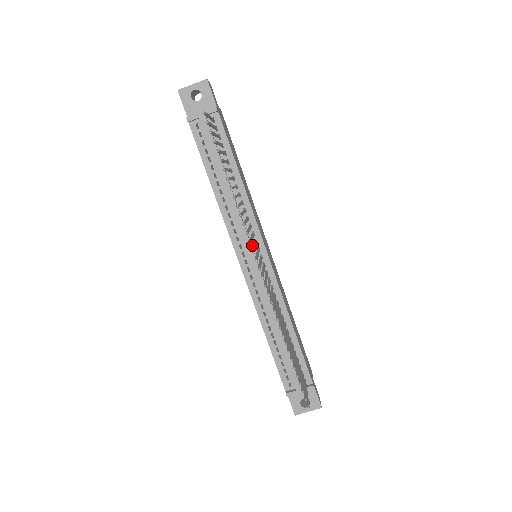
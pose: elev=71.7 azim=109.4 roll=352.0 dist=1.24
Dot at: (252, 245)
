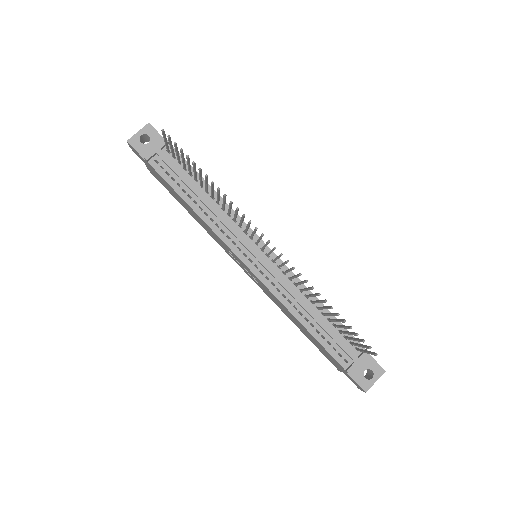
Dot at: (249, 243)
